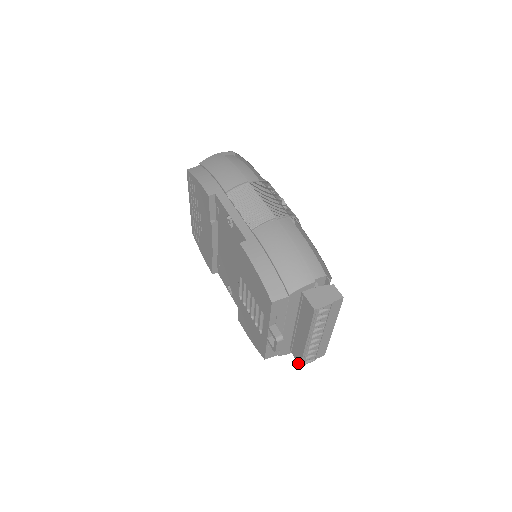
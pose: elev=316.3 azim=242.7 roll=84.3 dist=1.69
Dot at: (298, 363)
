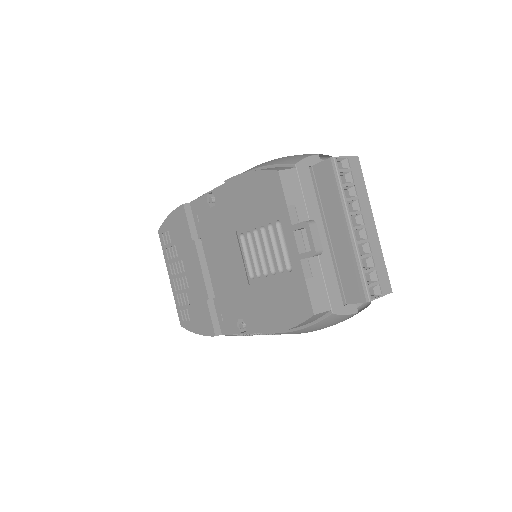
Dot at: (361, 301)
